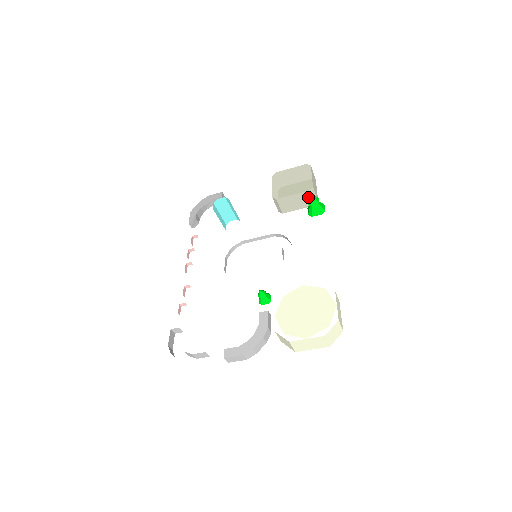
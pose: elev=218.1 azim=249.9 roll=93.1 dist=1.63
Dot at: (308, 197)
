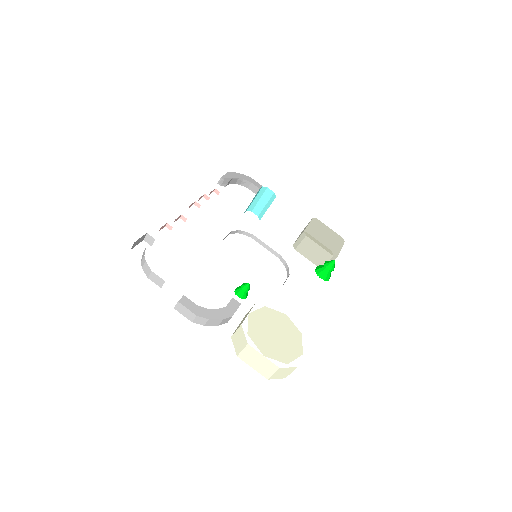
Dot at: (326, 259)
